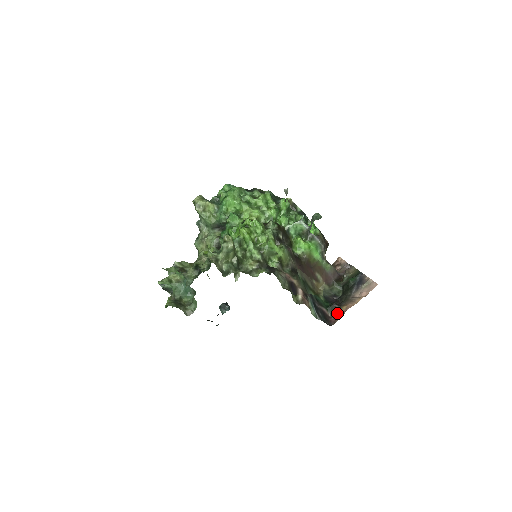
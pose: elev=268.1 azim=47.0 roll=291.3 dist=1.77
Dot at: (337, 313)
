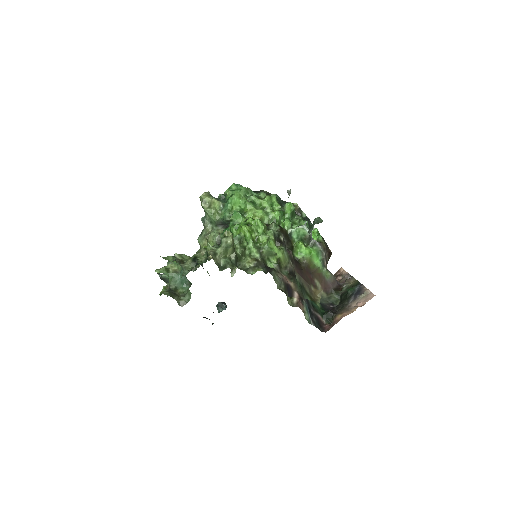
Dot at: (332, 321)
